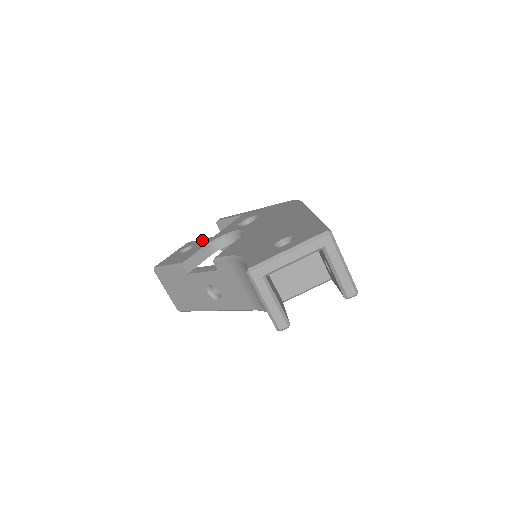
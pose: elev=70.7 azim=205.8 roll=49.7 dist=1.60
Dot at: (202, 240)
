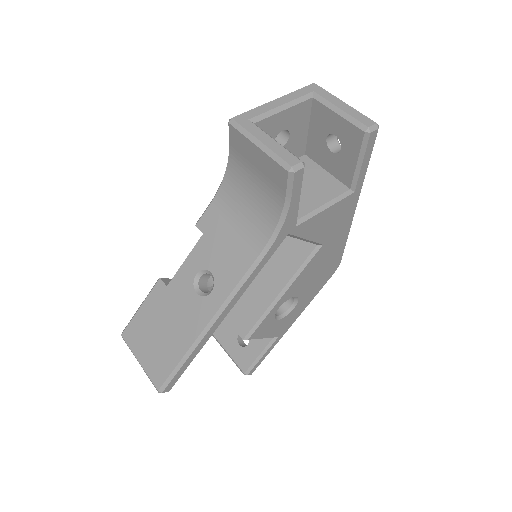
Dot at: occluded
